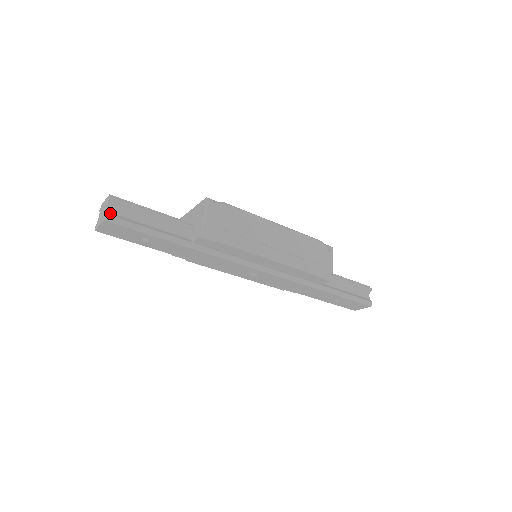
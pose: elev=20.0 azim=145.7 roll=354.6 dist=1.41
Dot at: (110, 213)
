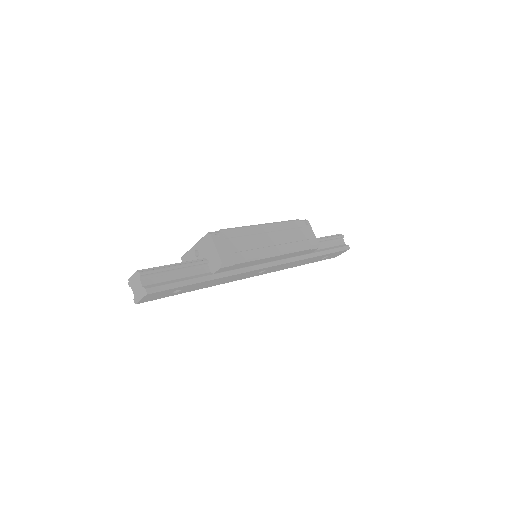
Dot at: (146, 286)
